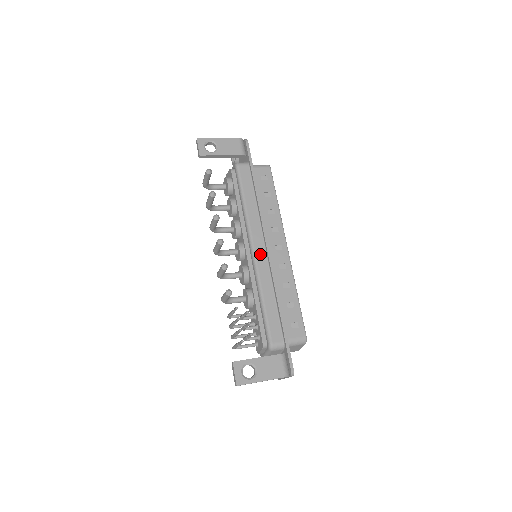
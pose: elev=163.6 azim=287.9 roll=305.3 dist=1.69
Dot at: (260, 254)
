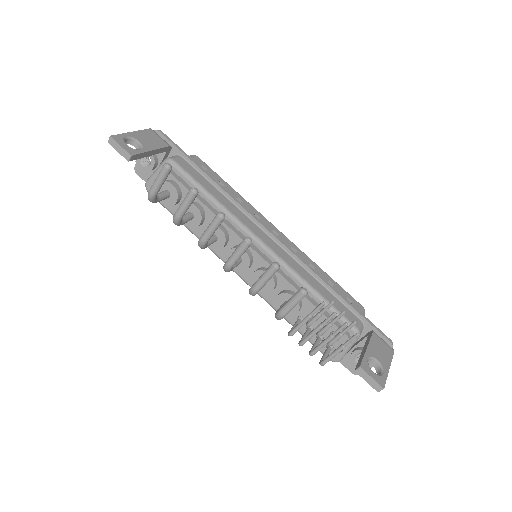
Dot at: (272, 245)
